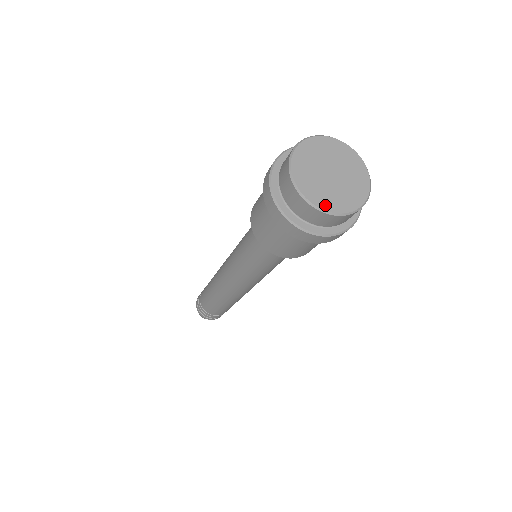
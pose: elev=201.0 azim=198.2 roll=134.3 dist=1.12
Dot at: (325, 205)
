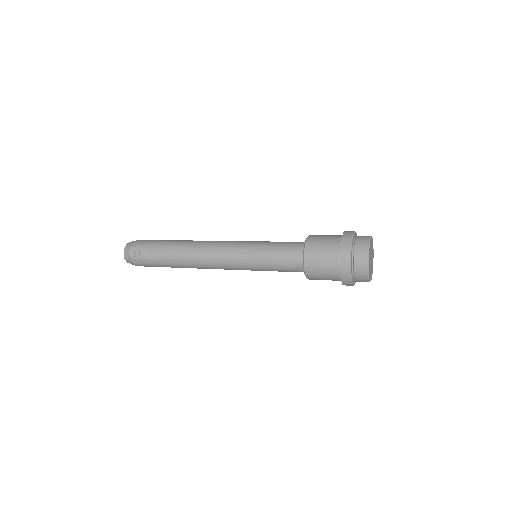
Dot at: occluded
